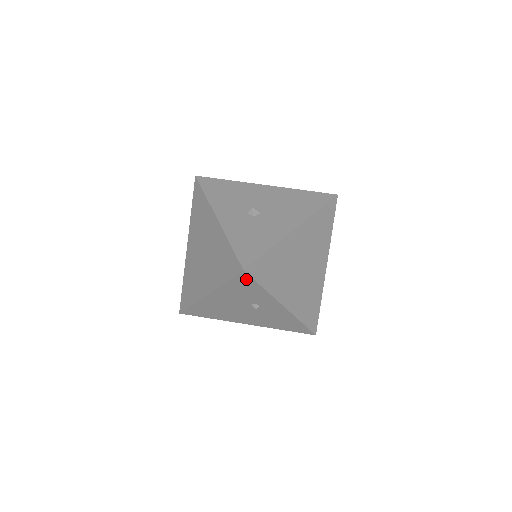
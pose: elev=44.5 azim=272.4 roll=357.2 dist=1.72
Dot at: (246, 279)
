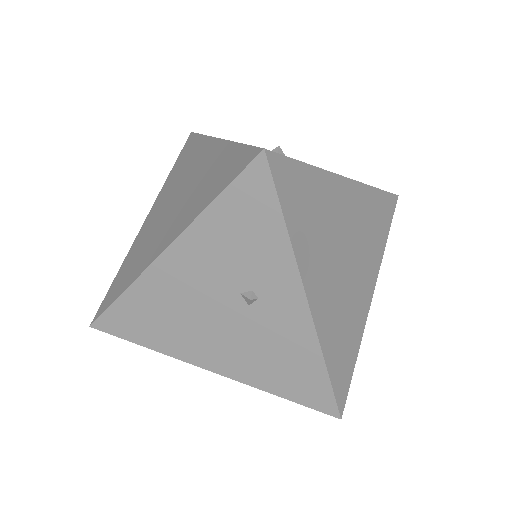
Dot at: (259, 187)
